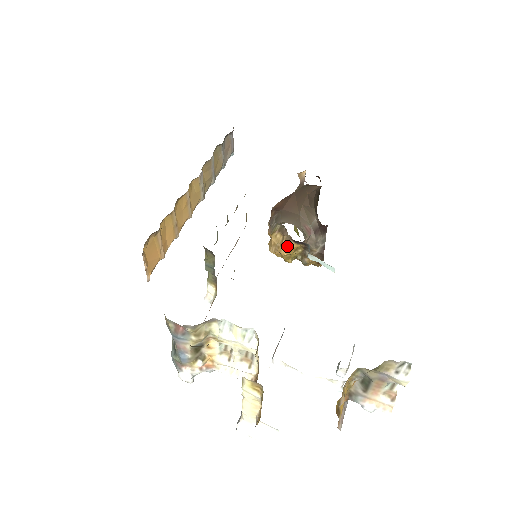
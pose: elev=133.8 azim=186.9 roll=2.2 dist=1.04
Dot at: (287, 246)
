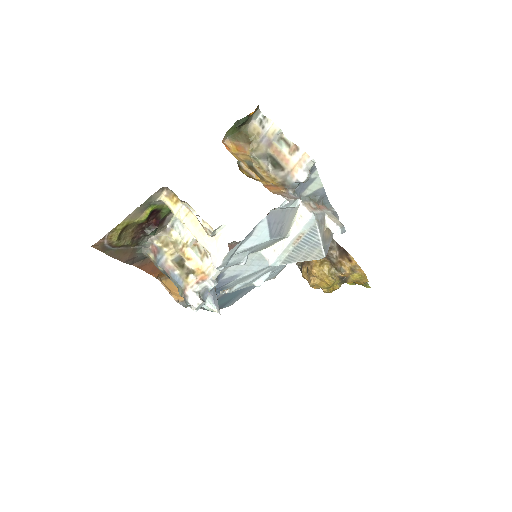
Dot at: (311, 266)
